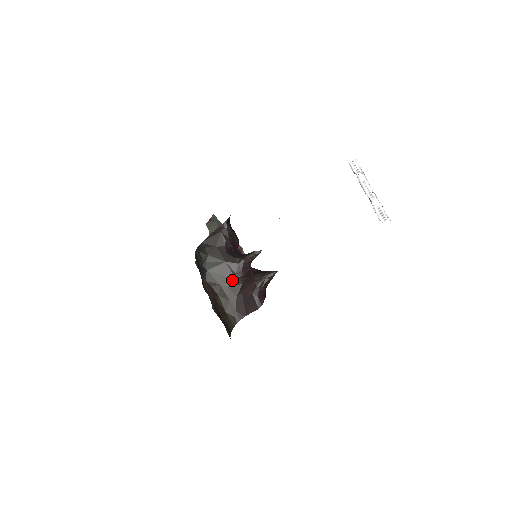
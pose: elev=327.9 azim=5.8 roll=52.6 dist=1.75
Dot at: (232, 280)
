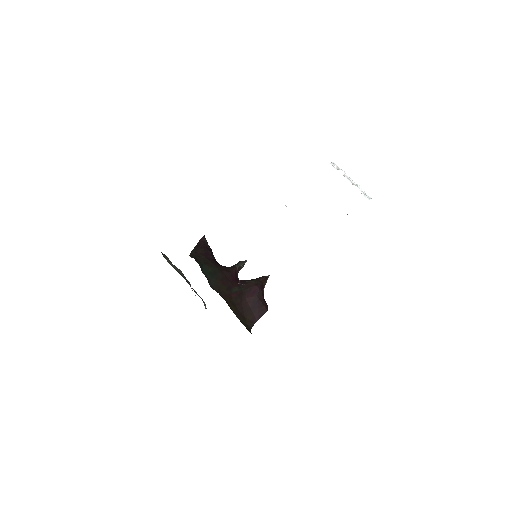
Dot at: (232, 288)
